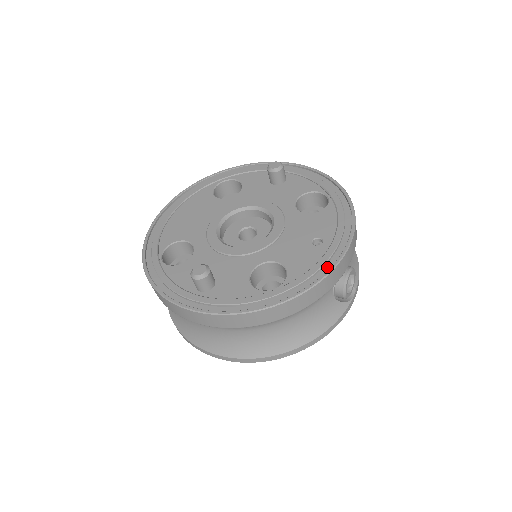
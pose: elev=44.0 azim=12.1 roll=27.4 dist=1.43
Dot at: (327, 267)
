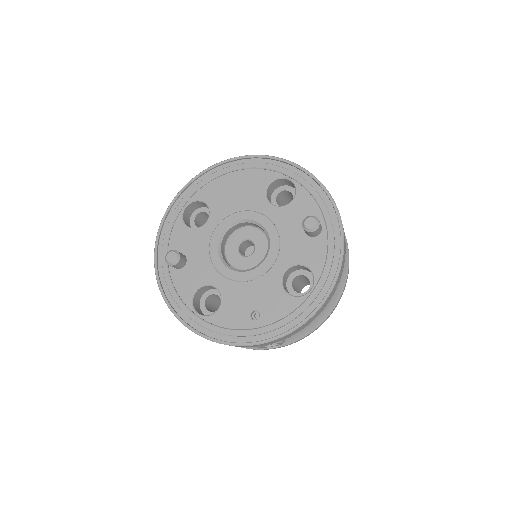
Dot at: (234, 339)
